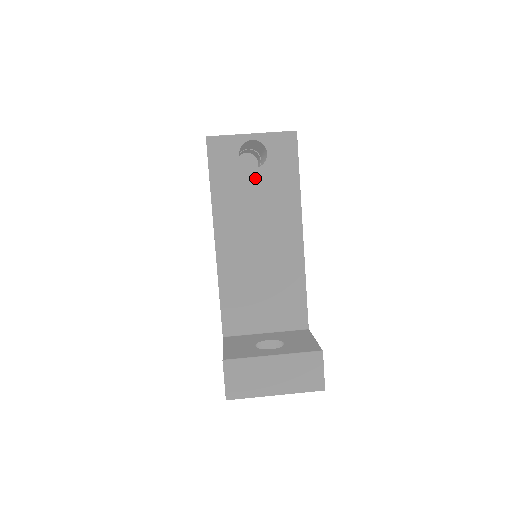
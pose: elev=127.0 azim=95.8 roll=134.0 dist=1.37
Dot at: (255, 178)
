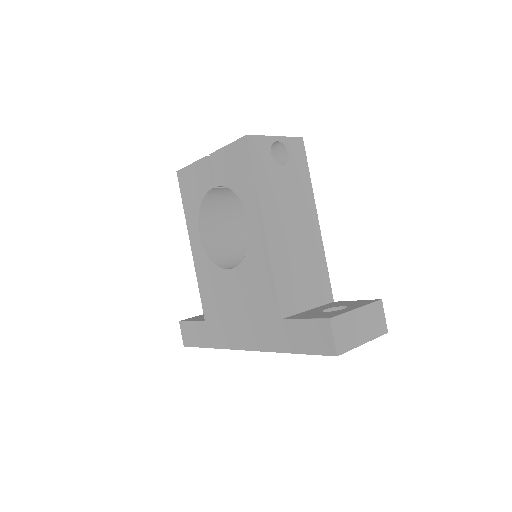
Dot at: (284, 173)
